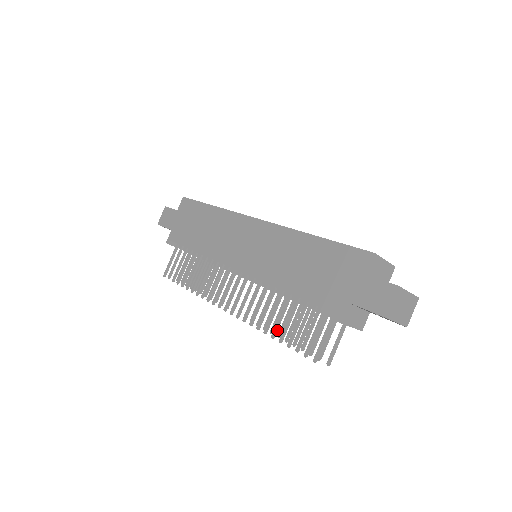
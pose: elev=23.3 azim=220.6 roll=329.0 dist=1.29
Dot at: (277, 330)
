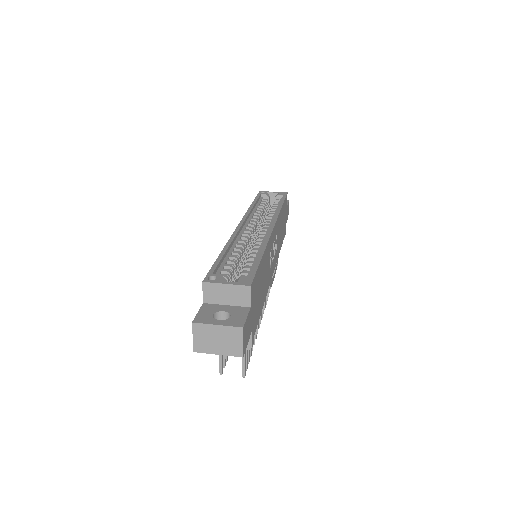
Dot at: occluded
